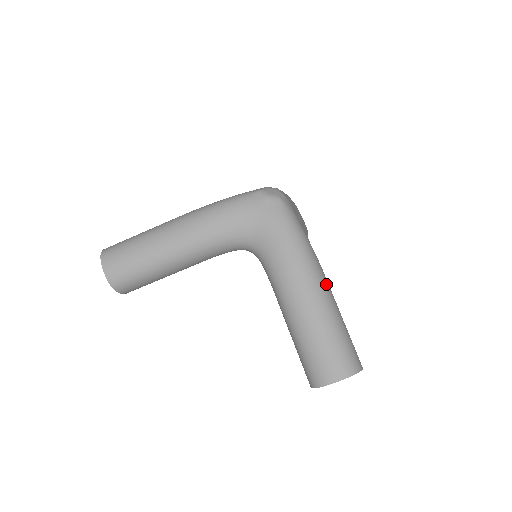
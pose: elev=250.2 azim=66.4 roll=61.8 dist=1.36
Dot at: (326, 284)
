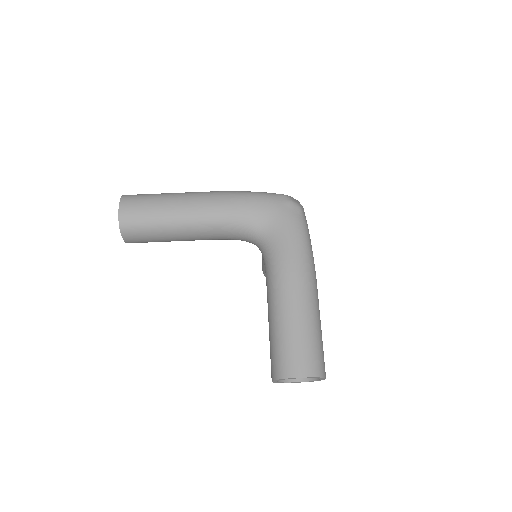
Dot at: (317, 291)
